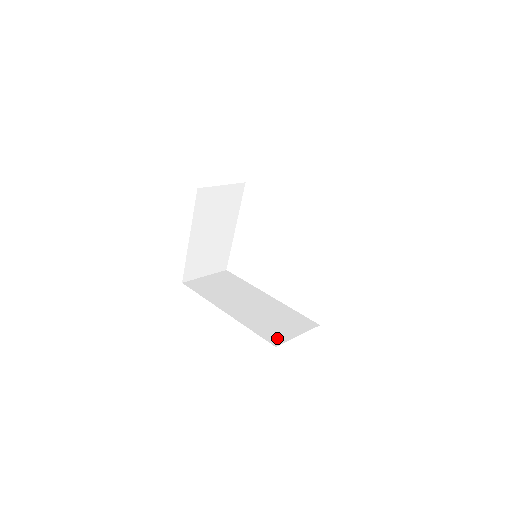
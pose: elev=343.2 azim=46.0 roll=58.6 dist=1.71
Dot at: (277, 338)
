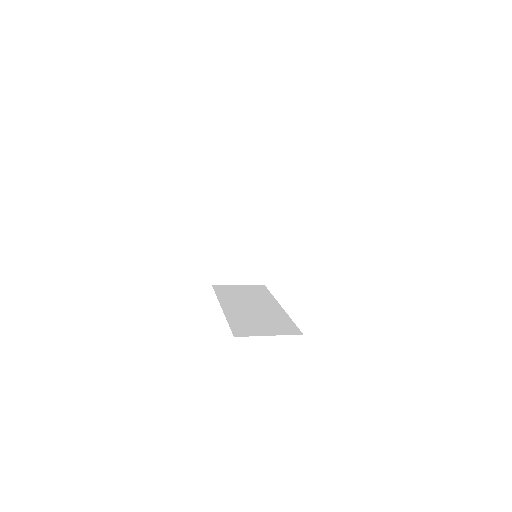
Dot at: (244, 332)
